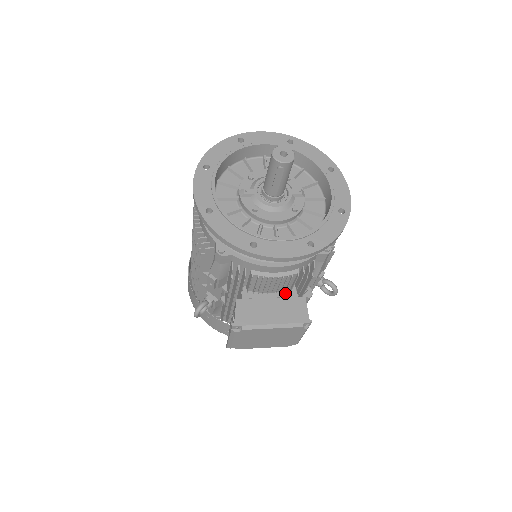
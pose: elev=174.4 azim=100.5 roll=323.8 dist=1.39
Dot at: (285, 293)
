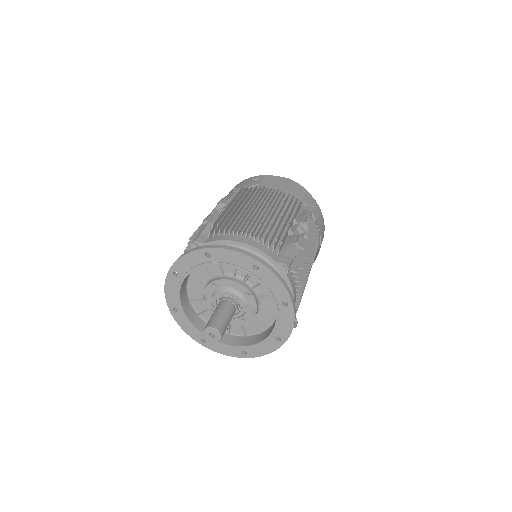
Dot at: occluded
